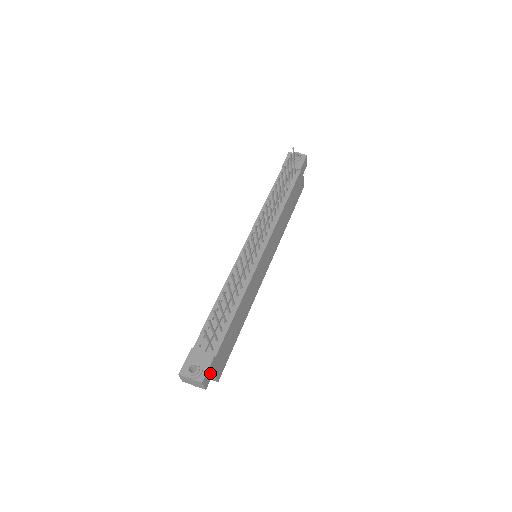
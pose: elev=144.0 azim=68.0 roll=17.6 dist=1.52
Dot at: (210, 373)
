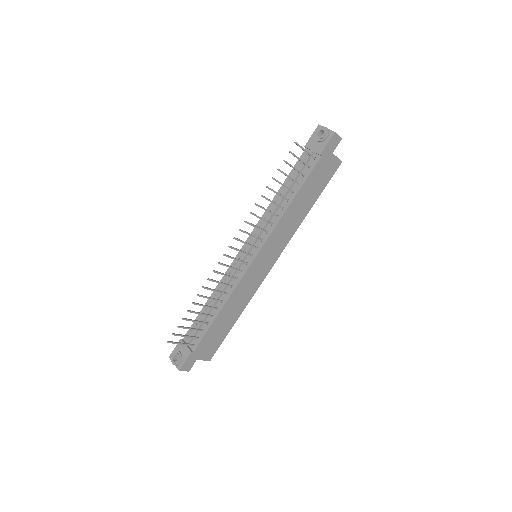
Dot at: (190, 362)
